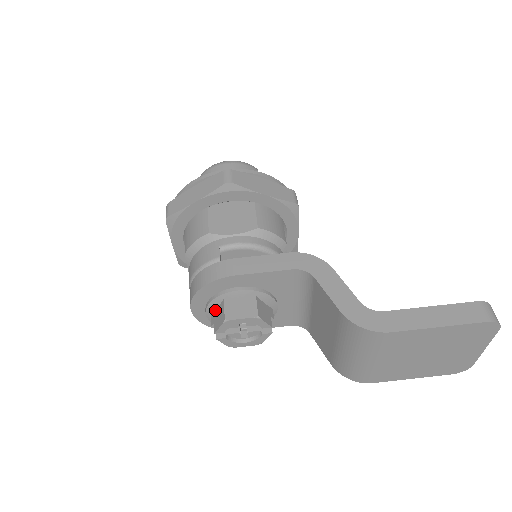
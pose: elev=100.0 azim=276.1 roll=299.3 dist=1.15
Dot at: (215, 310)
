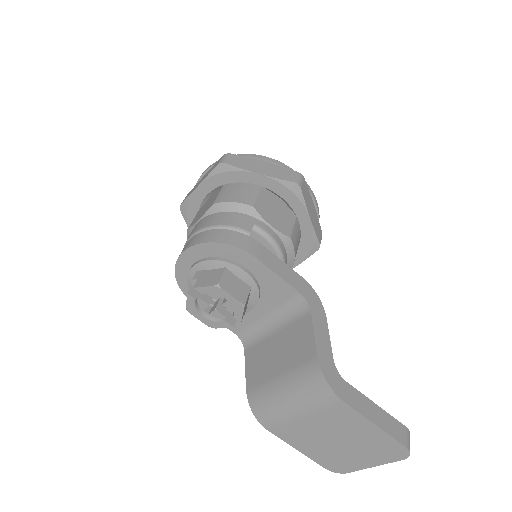
Dot at: (206, 269)
